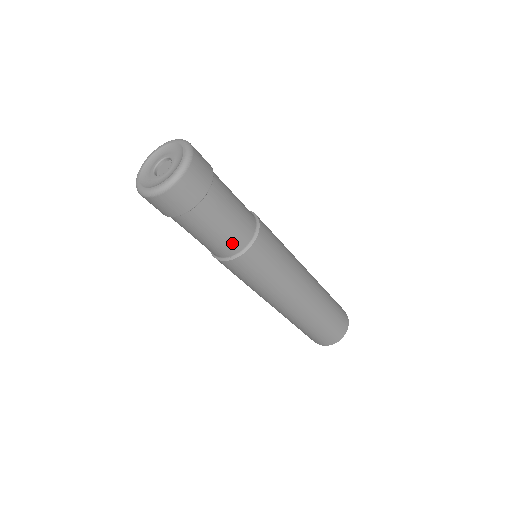
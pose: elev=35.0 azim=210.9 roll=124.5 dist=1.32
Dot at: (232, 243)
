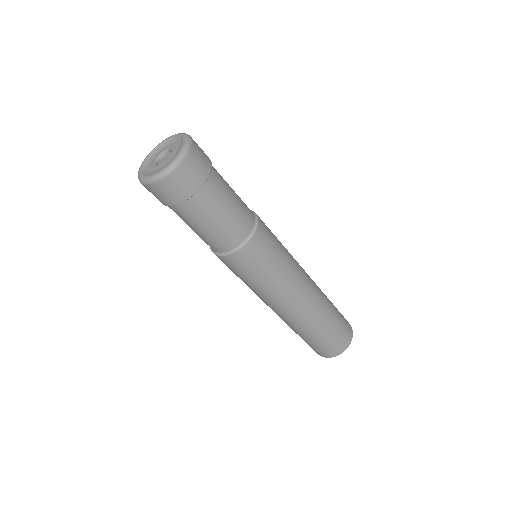
Dot at: (246, 214)
